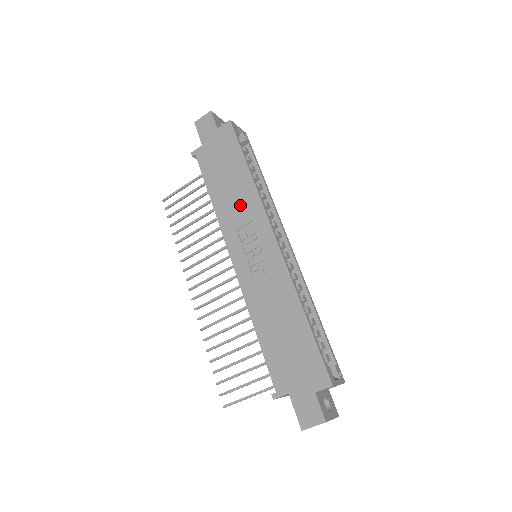
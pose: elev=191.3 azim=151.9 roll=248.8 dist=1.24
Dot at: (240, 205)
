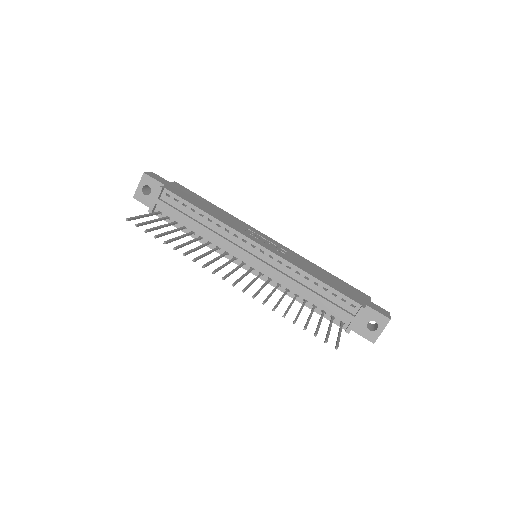
Dot at: (232, 220)
